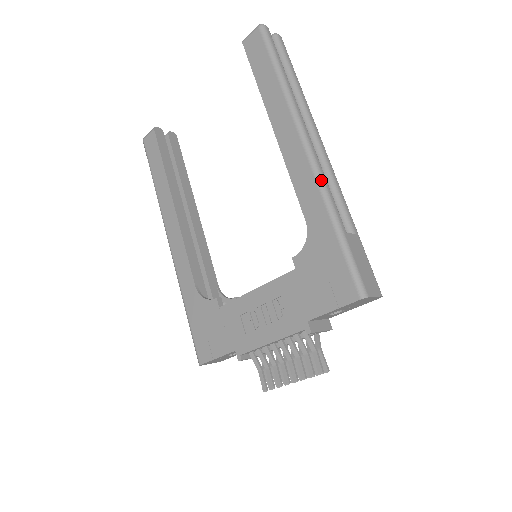
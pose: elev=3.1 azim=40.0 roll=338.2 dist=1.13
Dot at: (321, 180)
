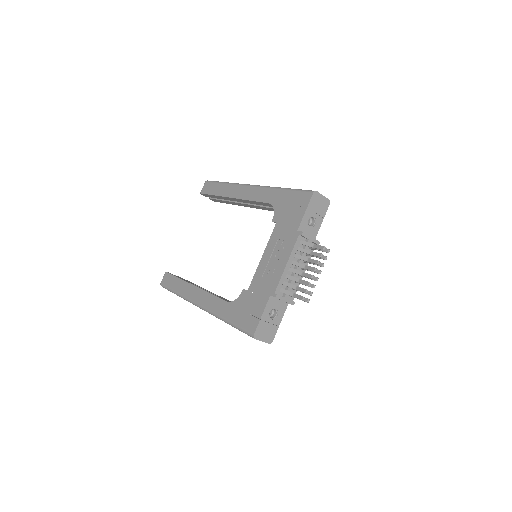
Dot at: (265, 186)
